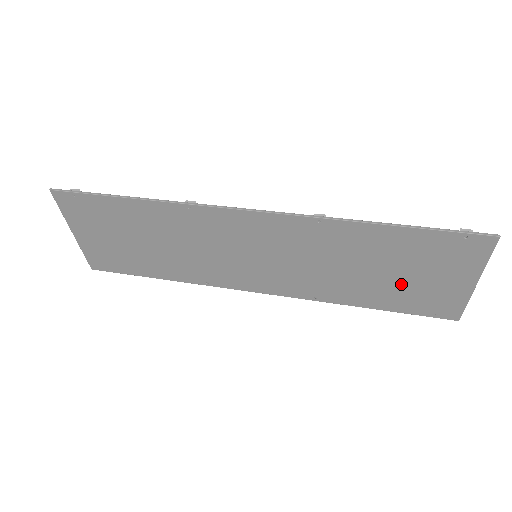
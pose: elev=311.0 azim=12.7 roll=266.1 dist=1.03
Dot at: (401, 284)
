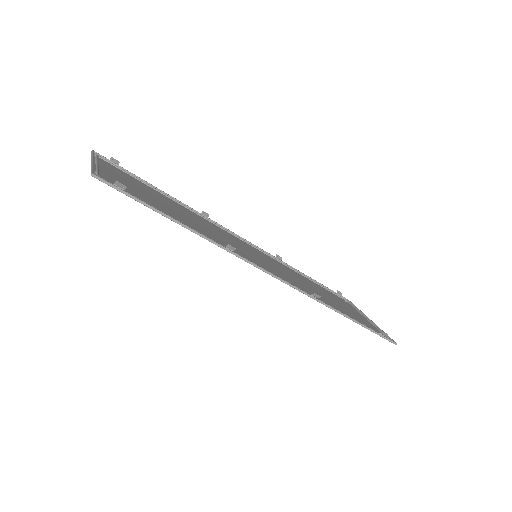
Dot at: (333, 298)
